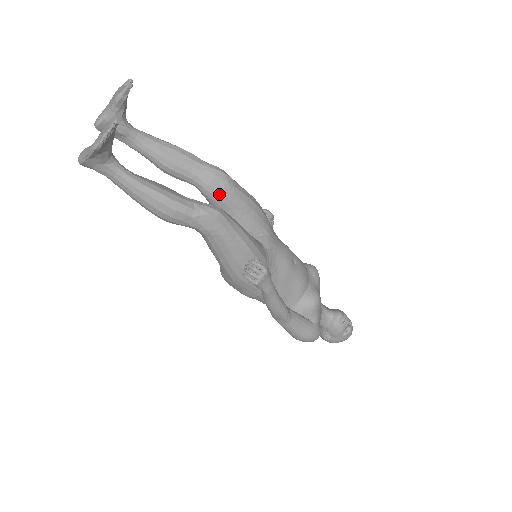
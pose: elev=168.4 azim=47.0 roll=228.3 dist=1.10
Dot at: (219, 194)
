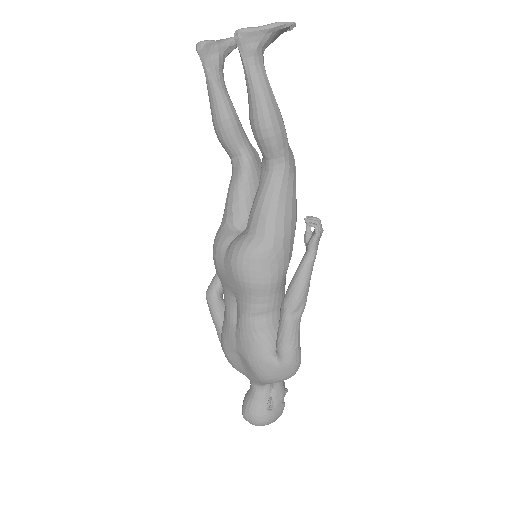
Dot at: (258, 170)
